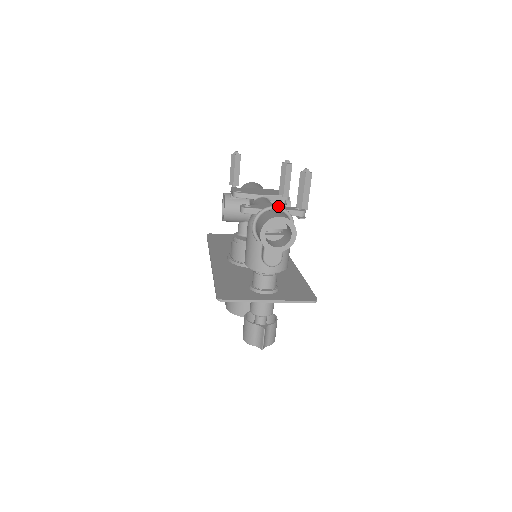
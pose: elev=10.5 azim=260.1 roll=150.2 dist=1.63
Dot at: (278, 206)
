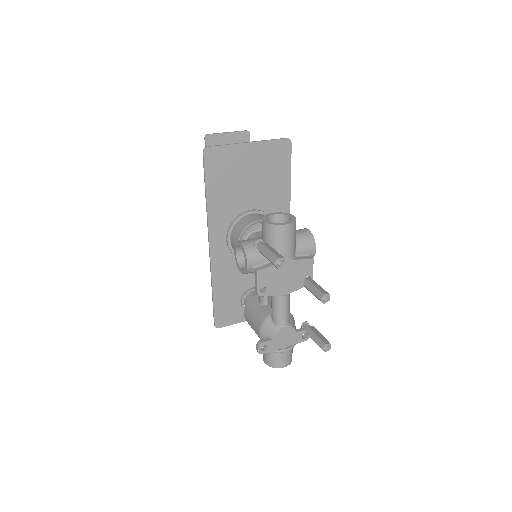
Dot at: occluded
